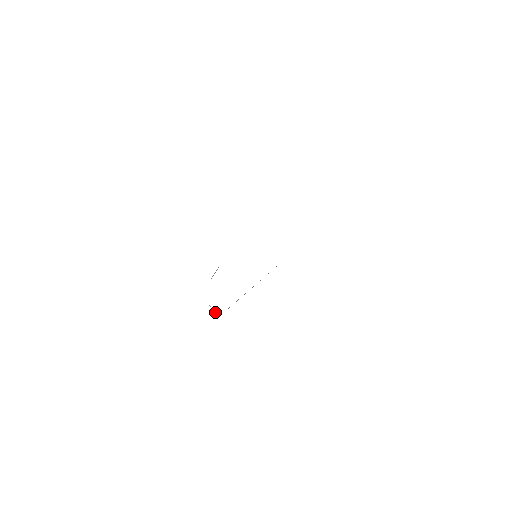
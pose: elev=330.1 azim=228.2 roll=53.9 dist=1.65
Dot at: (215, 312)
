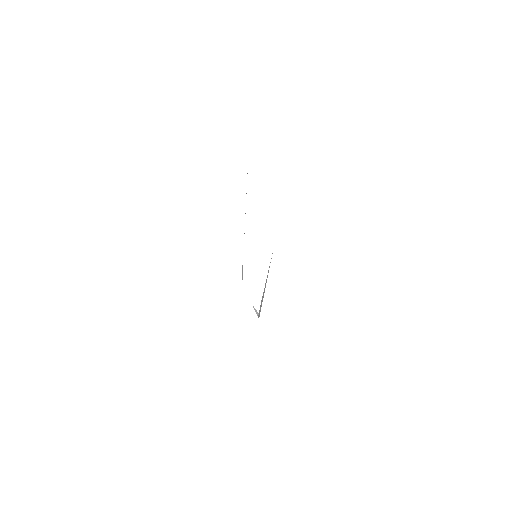
Dot at: (257, 312)
